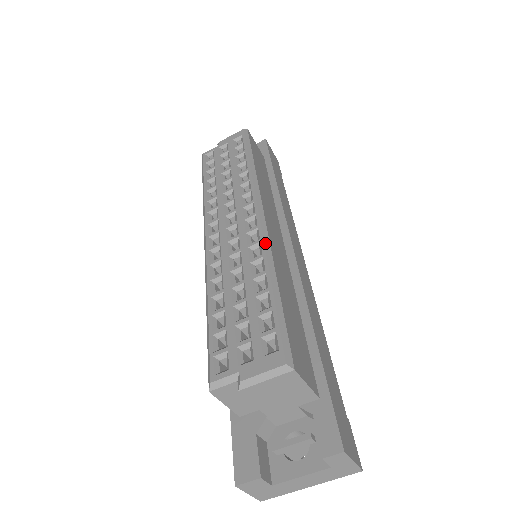
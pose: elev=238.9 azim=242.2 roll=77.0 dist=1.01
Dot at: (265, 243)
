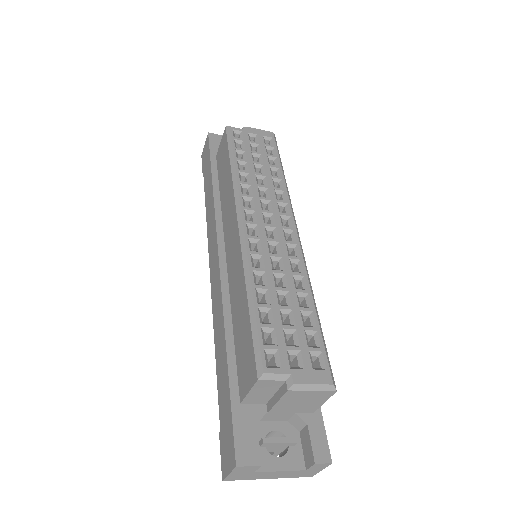
Dot at: (305, 264)
